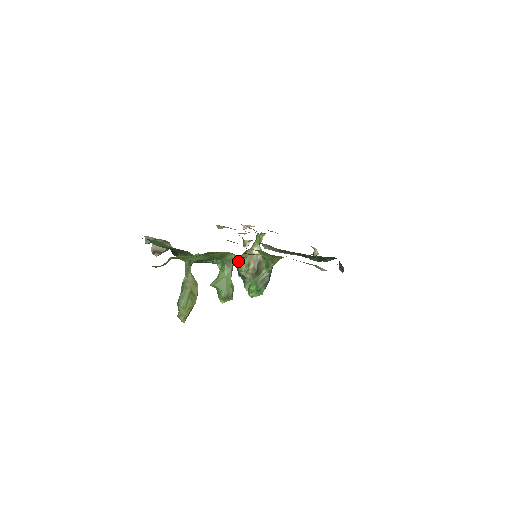
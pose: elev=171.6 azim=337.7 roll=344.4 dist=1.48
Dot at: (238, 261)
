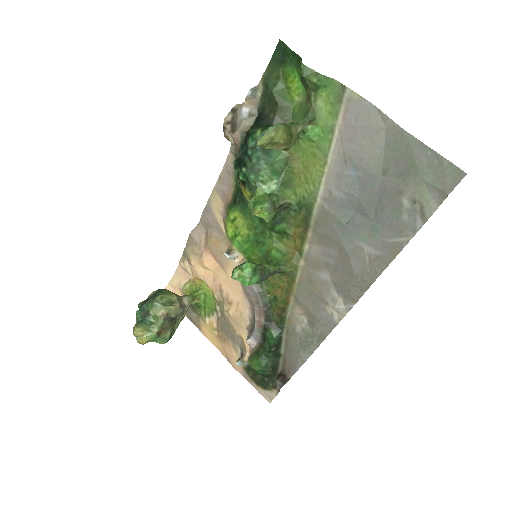
Dot at: (162, 290)
